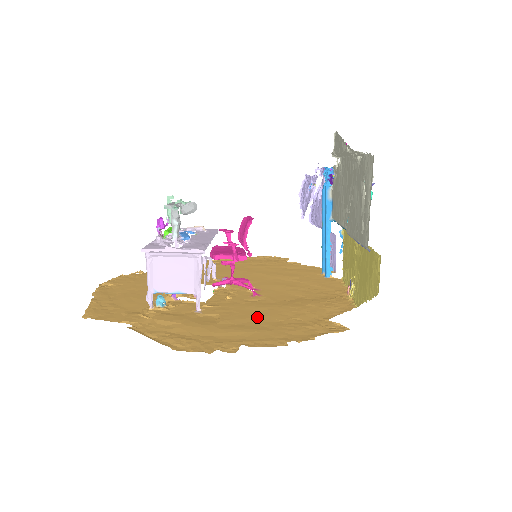
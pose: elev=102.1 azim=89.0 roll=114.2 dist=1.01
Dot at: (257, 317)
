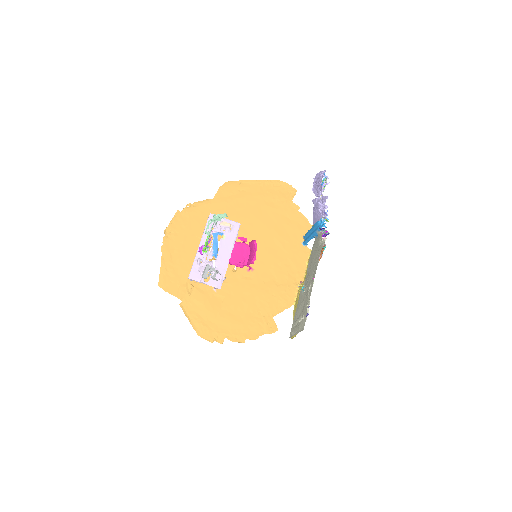
Dot at: (241, 305)
